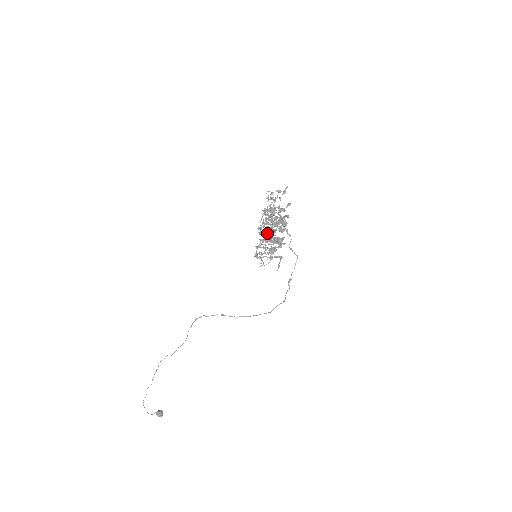
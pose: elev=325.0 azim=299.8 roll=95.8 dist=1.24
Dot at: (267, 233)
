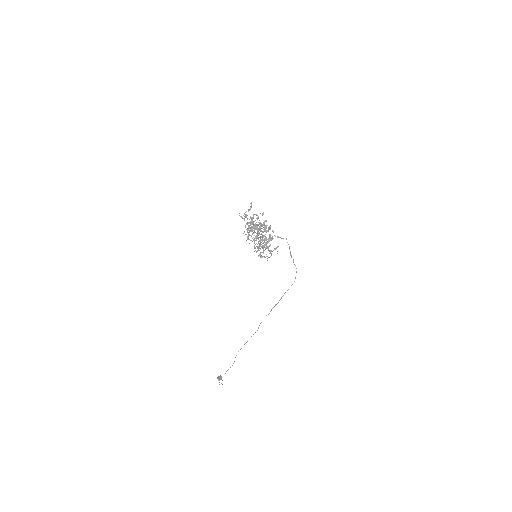
Dot at: (261, 240)
